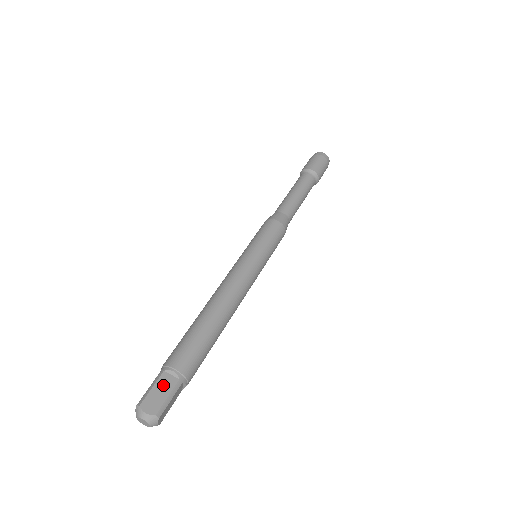
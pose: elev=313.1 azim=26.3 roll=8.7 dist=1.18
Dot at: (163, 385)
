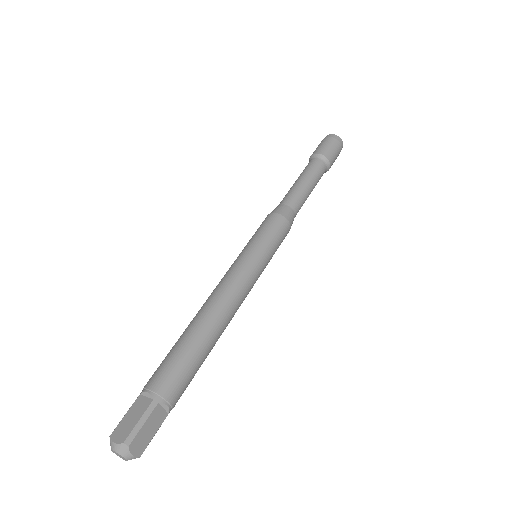
Dot at: (154, 421)
